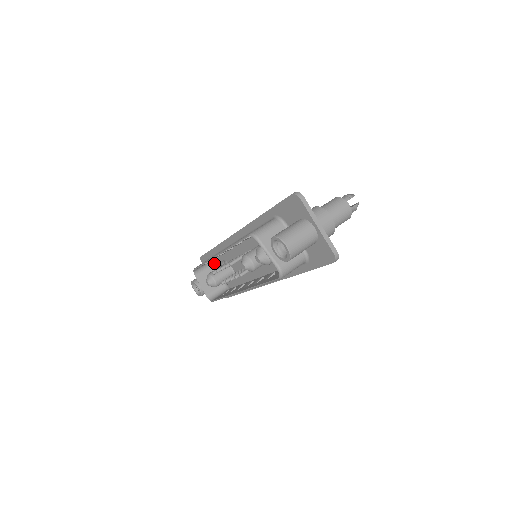
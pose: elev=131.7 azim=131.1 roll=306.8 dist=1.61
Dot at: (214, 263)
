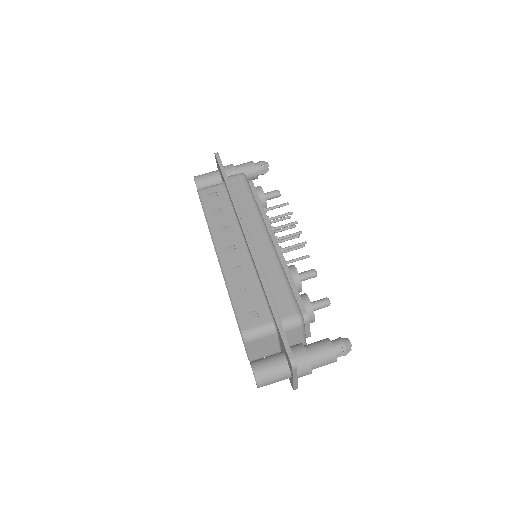
Dot at: occluded
